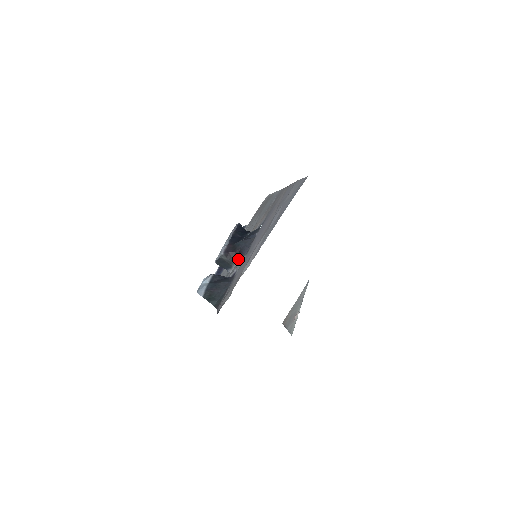
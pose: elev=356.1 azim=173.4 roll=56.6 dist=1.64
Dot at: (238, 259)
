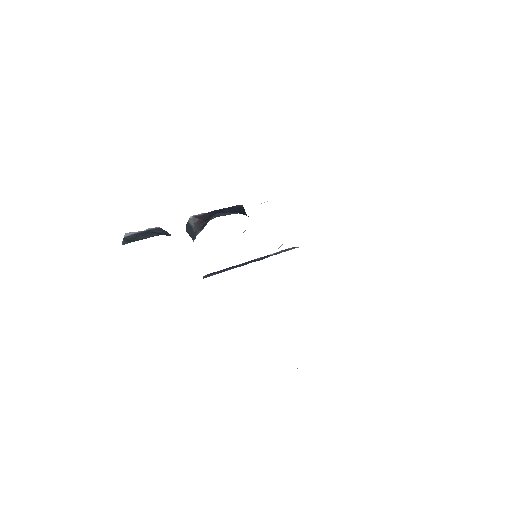
Dot at: (203, 228)
